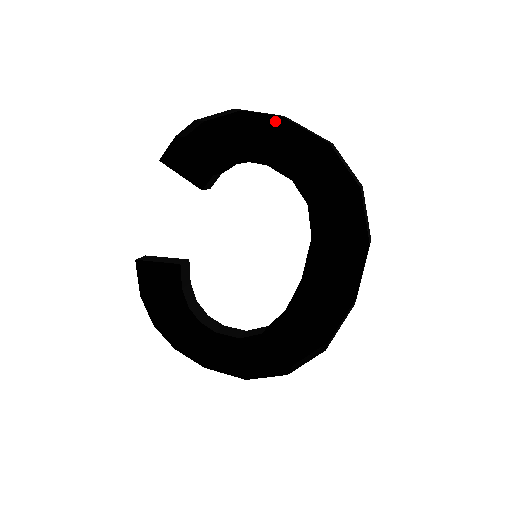
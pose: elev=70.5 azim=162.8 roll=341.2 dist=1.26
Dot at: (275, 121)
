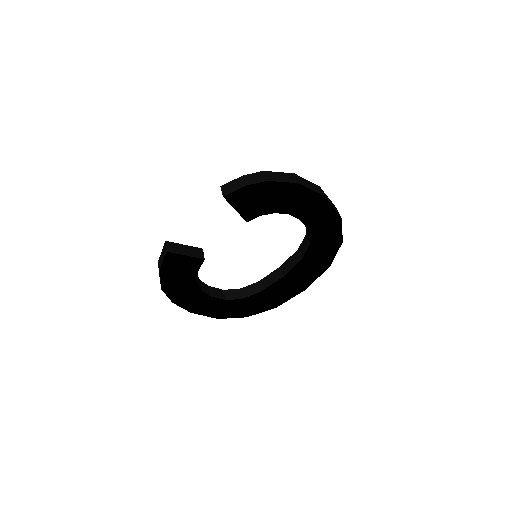
Dot at: occluded
